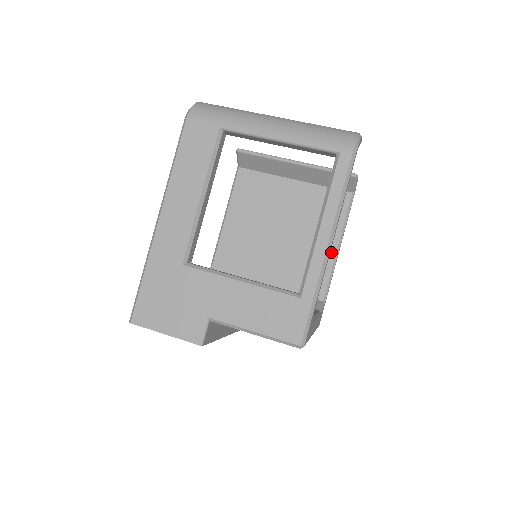
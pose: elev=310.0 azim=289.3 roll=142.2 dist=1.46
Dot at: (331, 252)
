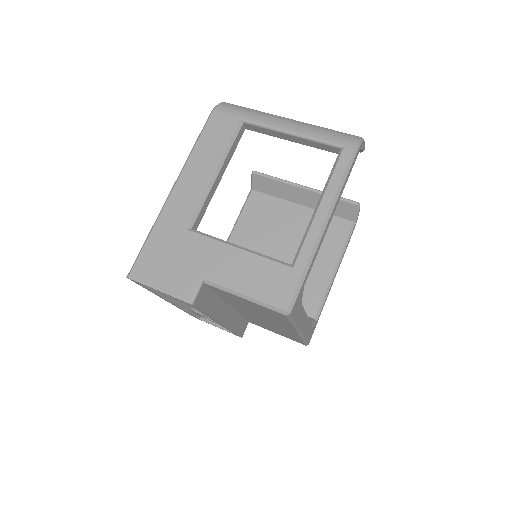
Dot at: (328, 273)
